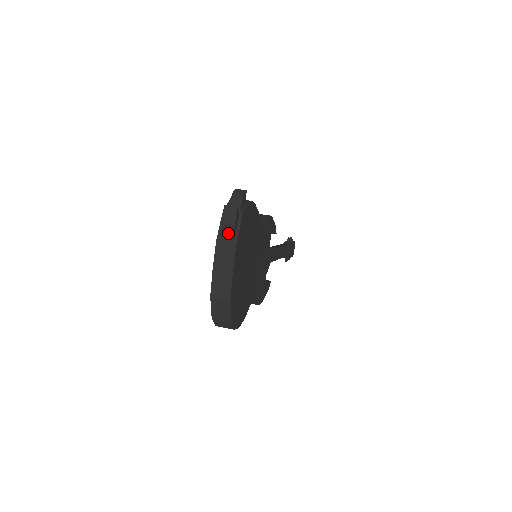
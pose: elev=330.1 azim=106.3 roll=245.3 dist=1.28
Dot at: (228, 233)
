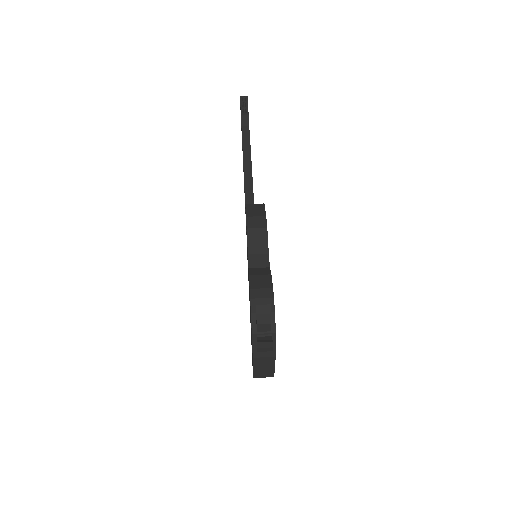
Dot at: occluded
